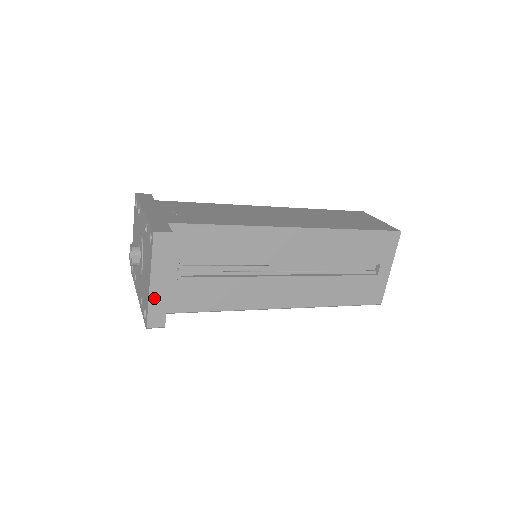
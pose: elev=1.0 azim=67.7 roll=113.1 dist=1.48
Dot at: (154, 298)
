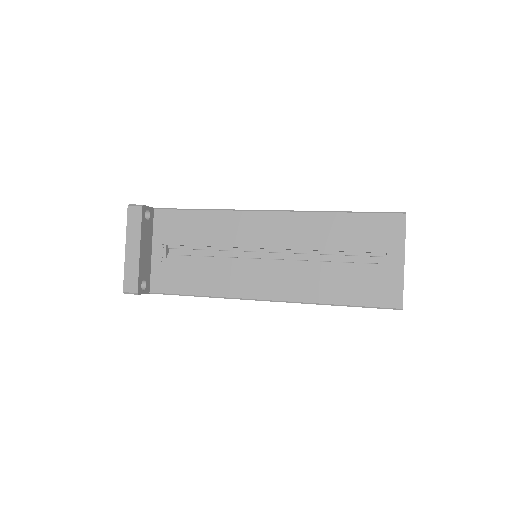
Dot at: (129, 263)
